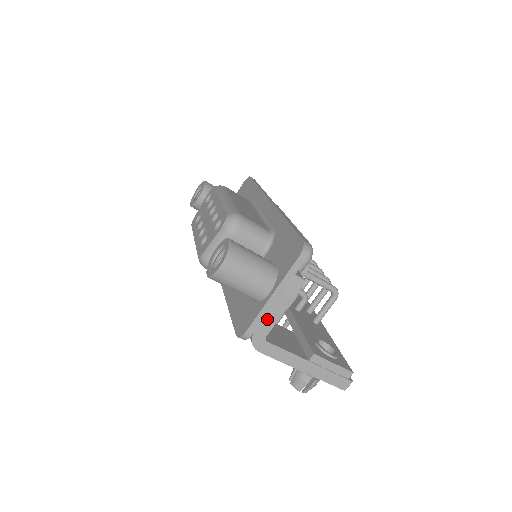
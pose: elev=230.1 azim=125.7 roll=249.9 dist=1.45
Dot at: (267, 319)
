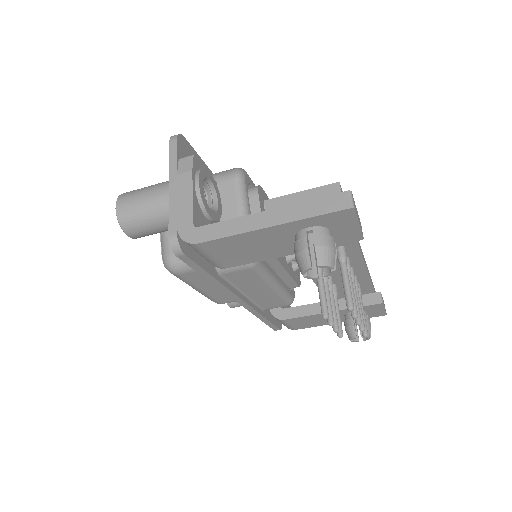
Dot at: (181, 208)
